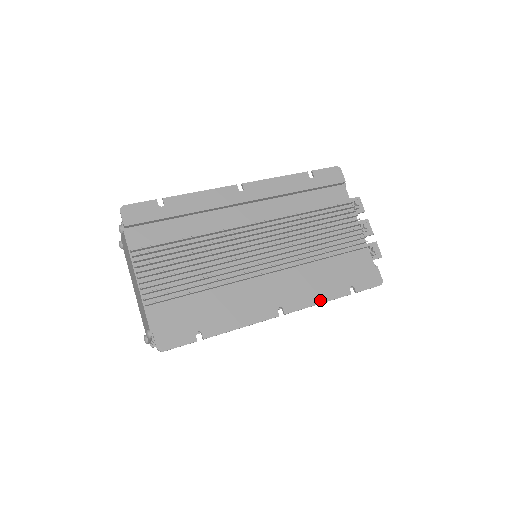
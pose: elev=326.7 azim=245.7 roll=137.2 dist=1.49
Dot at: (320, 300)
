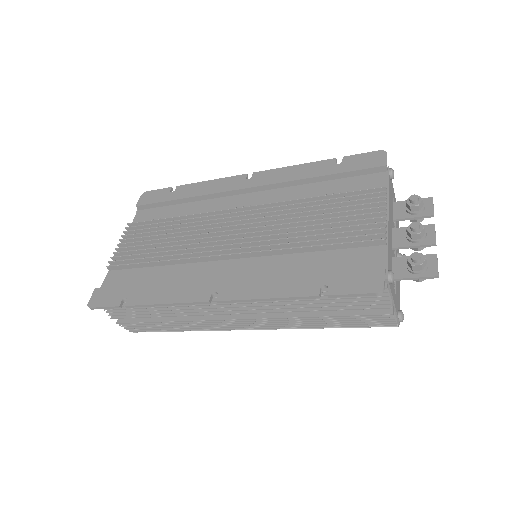
Dot at: (269, 294)
